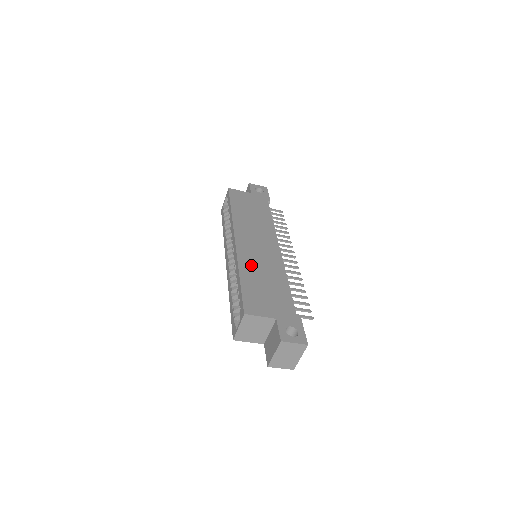
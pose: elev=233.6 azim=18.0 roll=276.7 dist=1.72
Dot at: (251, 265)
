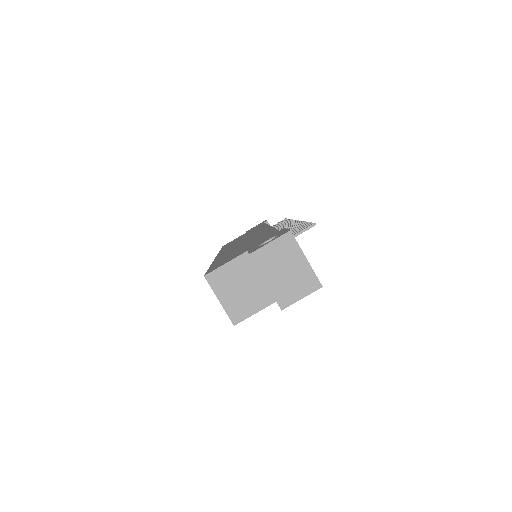
Dot at: occluded
